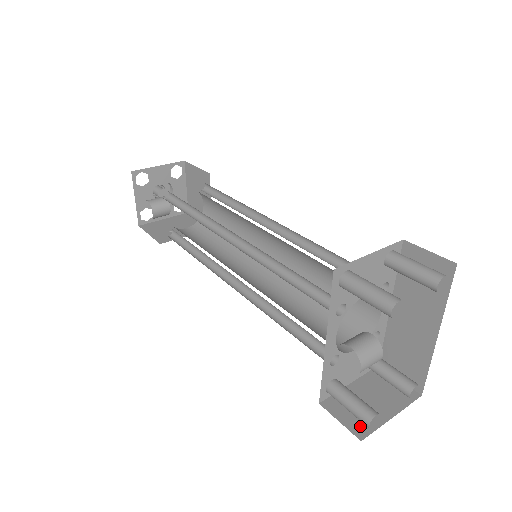
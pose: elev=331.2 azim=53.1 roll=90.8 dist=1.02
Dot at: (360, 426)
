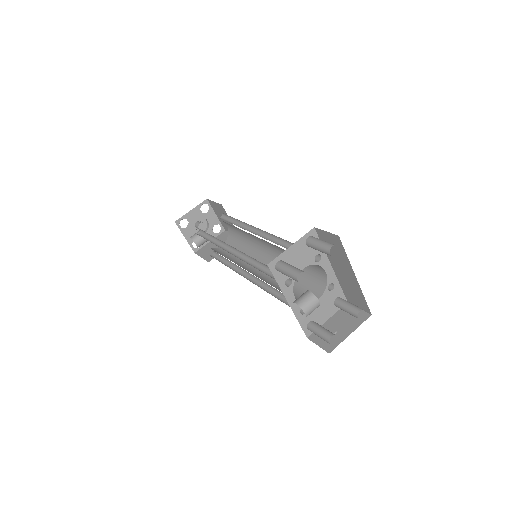
Dot at: (330, 345)
